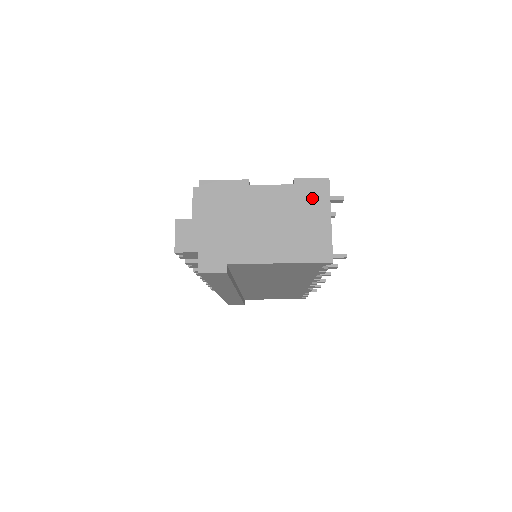
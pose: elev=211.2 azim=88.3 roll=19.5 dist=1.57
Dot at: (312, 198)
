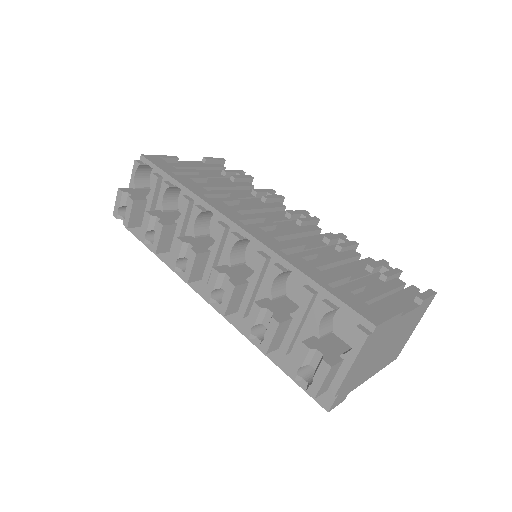
Dot at: (420, 314)
